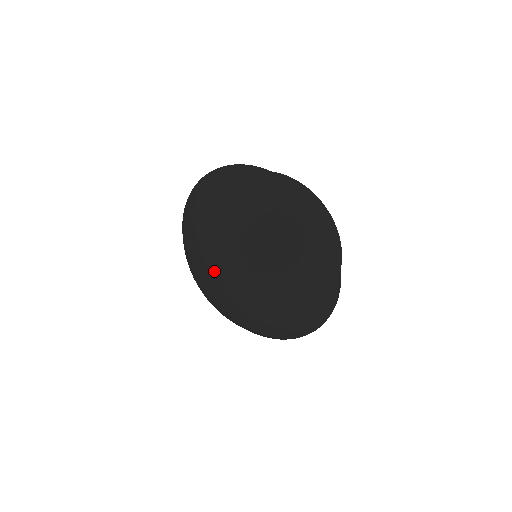
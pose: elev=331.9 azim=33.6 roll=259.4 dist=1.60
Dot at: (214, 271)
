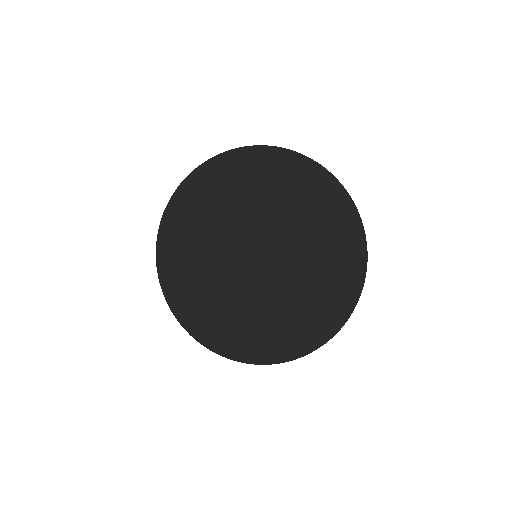
Dot at: (228, 275)
